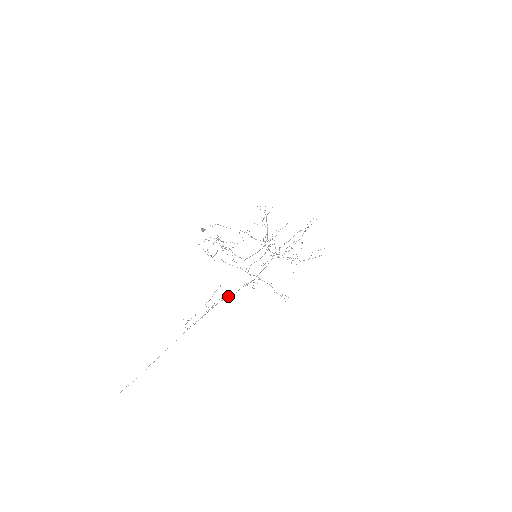
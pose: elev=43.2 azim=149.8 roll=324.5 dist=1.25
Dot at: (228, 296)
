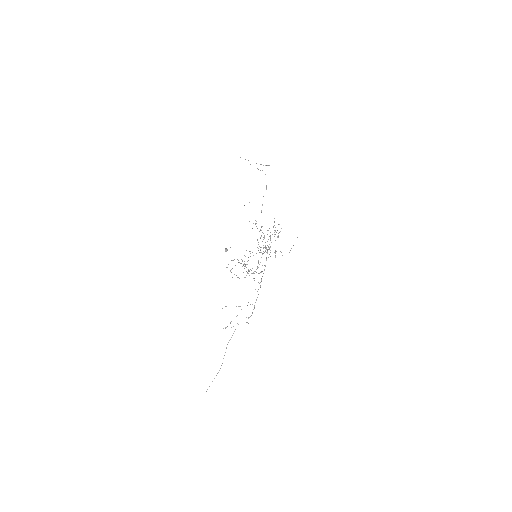
Dot at: occluded
